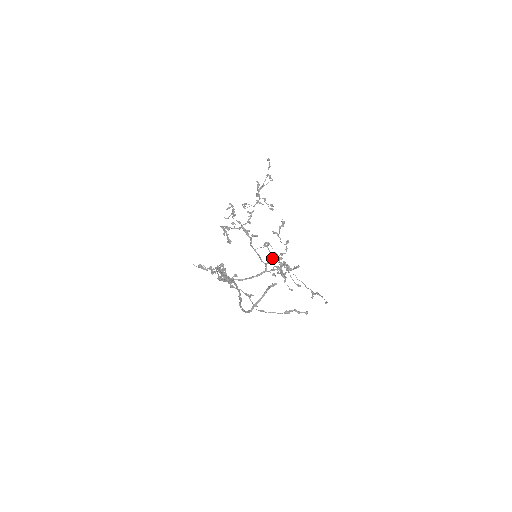
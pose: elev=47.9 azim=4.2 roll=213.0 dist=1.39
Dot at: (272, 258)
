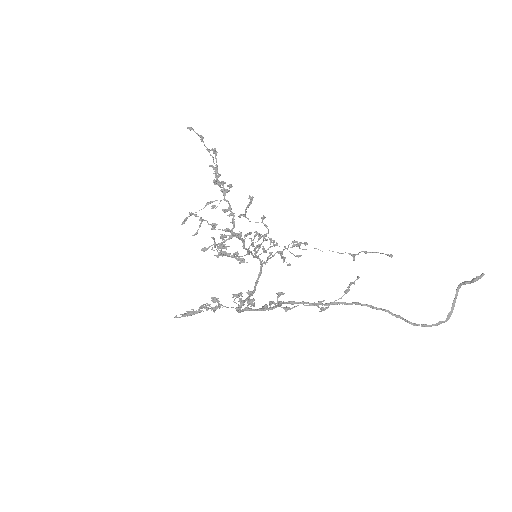
Dot at: (254, 246)
